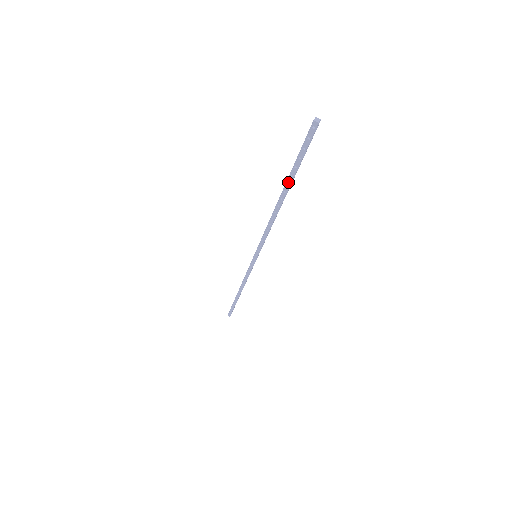
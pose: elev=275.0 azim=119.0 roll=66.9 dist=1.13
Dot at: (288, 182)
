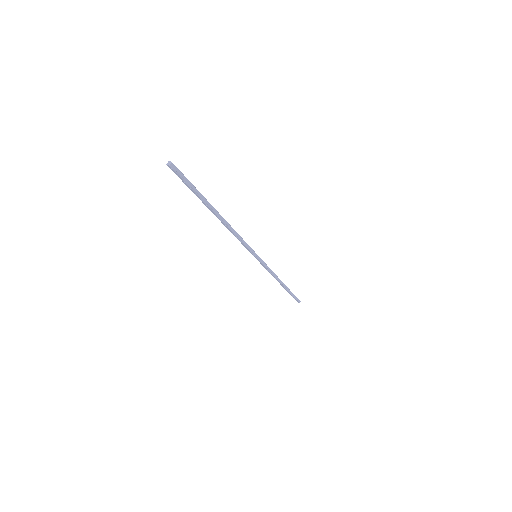
Dot at: (205, 204)
